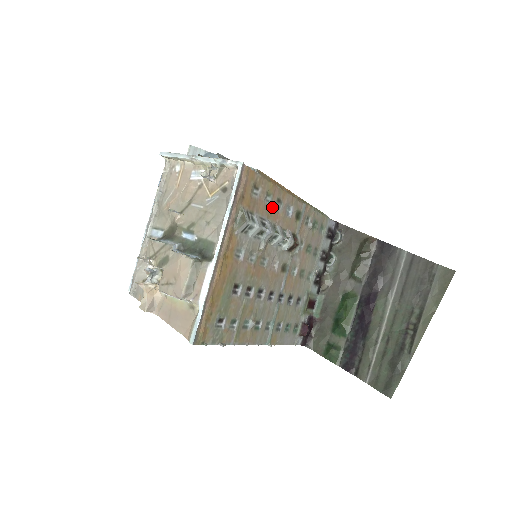
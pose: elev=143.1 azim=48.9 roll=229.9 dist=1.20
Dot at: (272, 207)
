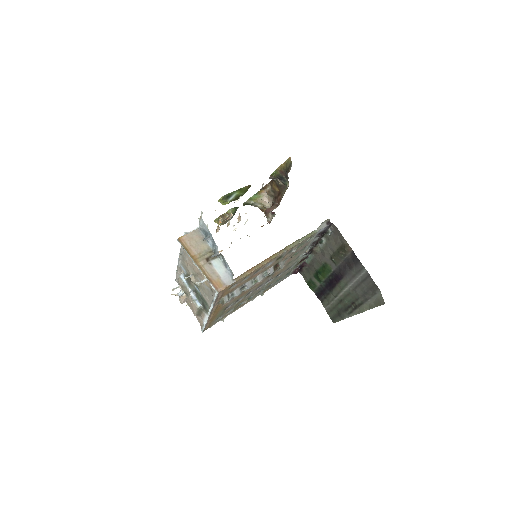
Dot at: (250, 277)
